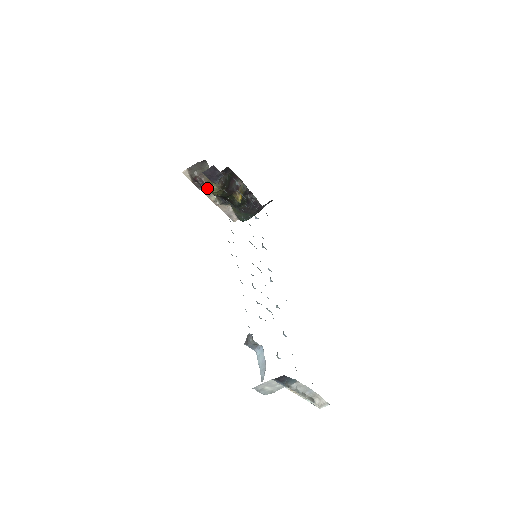
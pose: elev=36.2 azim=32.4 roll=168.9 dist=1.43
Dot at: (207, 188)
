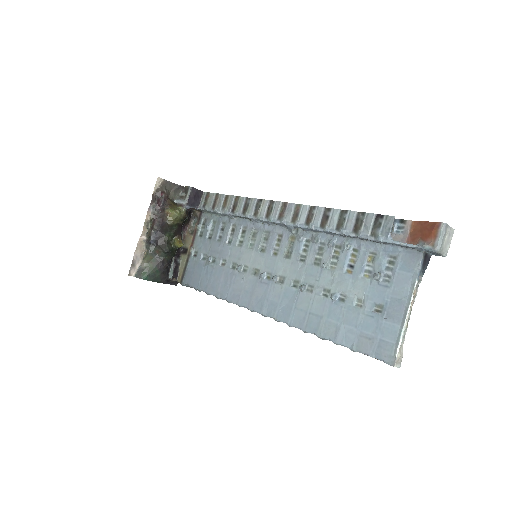
Dot at: (168, 208)
